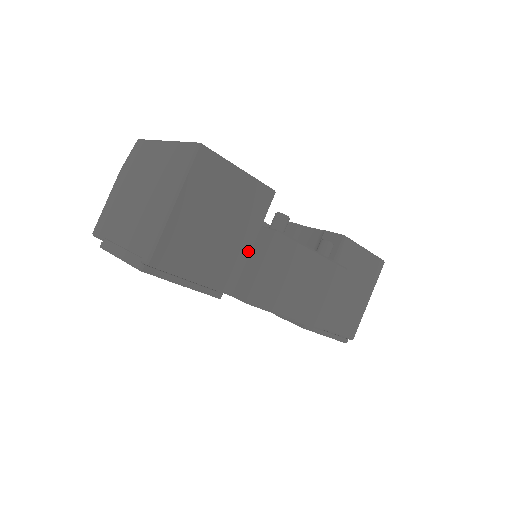
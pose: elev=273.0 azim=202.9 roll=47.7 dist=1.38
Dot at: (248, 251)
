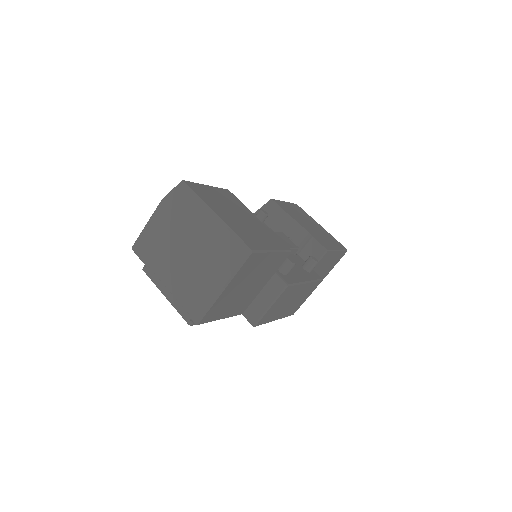
Dot at: (261, 289)
